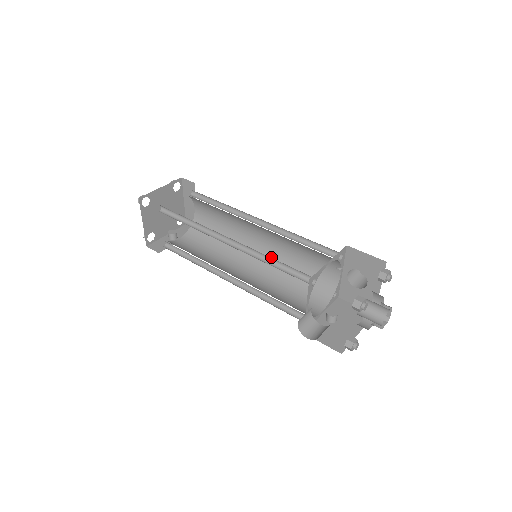
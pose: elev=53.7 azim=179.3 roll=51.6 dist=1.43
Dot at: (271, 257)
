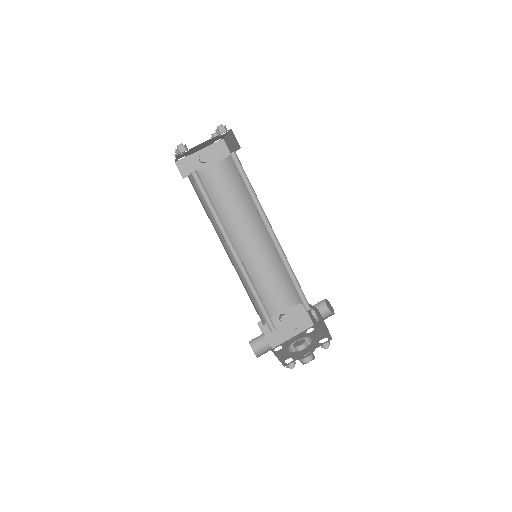
Dot at: (272, 246)
